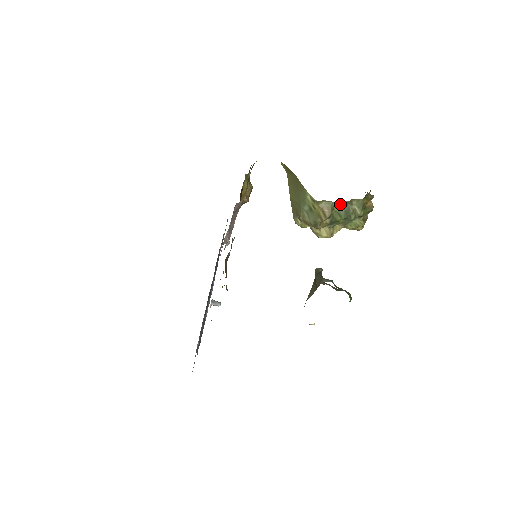
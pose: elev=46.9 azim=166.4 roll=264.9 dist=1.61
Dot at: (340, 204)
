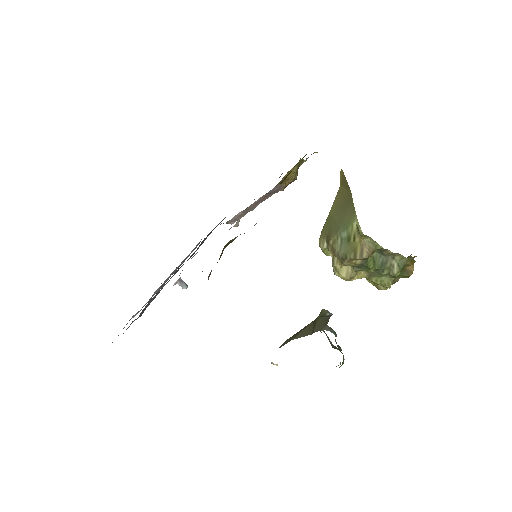
Dot at: (383, 251)
